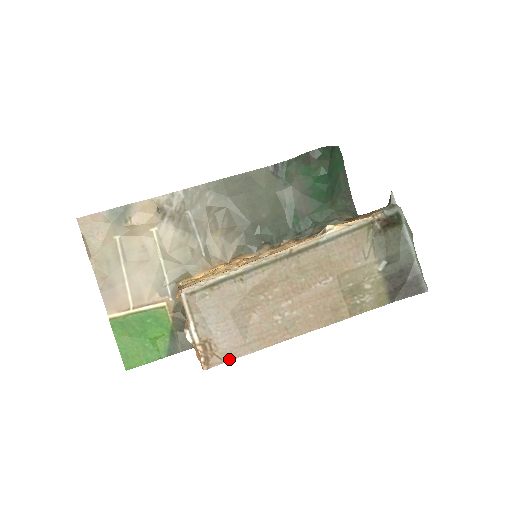
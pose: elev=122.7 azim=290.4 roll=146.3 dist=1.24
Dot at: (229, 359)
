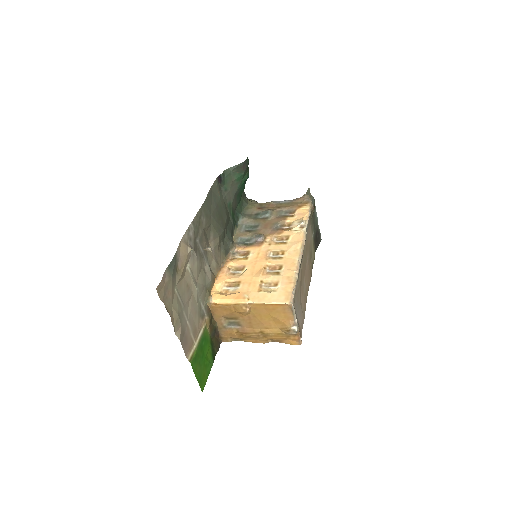
Dot at: occluded
